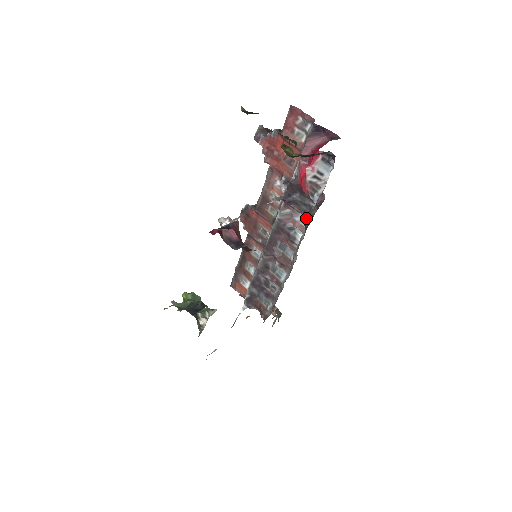
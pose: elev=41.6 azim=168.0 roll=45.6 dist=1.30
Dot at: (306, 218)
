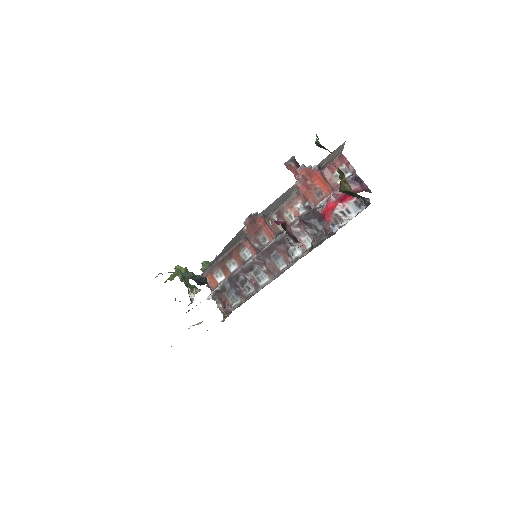
Dot at: (314, 240)
